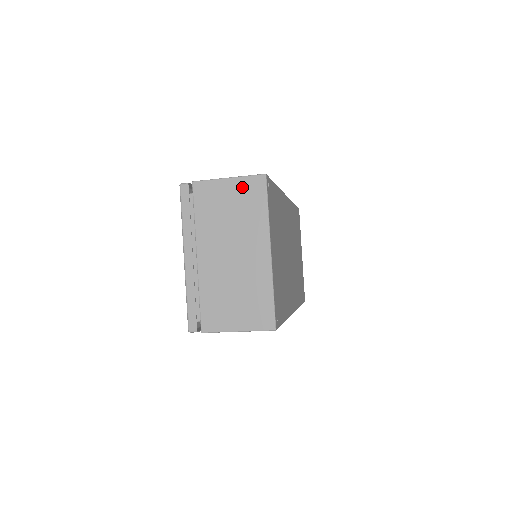
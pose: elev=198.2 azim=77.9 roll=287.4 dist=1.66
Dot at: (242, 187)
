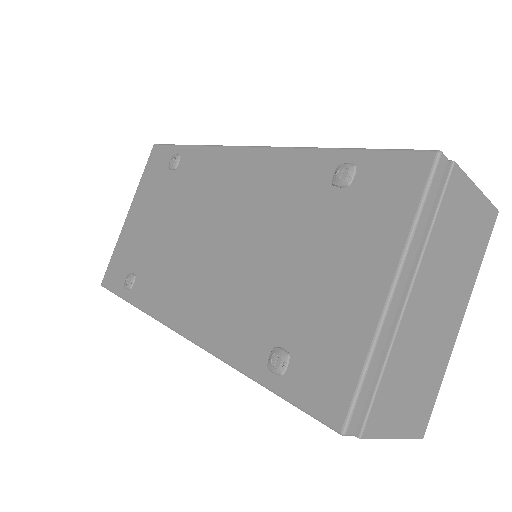
Dot at: (482, 213)
